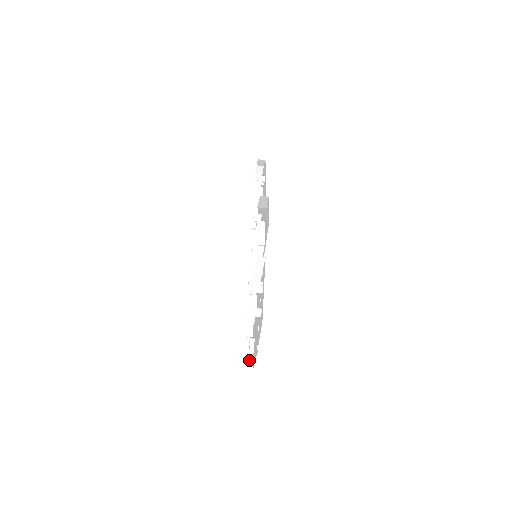
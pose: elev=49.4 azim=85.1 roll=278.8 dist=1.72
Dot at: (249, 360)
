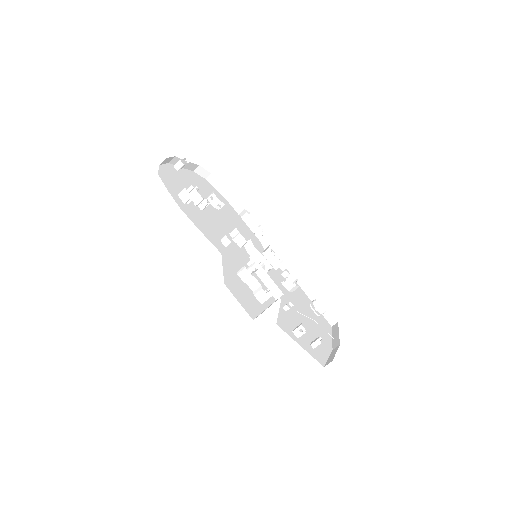
Dot at: (327, 314)
